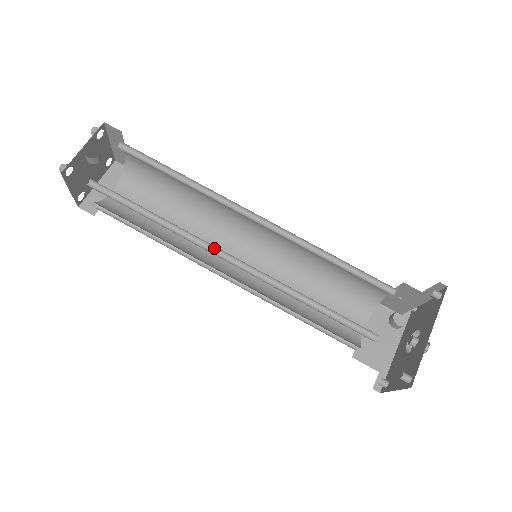
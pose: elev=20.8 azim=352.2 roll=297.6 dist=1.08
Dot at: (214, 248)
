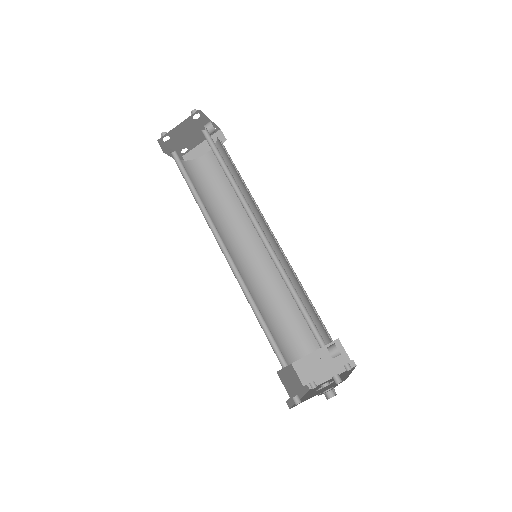
Dot at: (252, 219)
